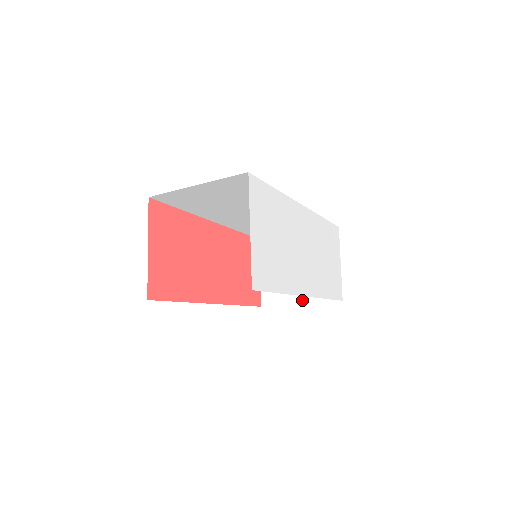
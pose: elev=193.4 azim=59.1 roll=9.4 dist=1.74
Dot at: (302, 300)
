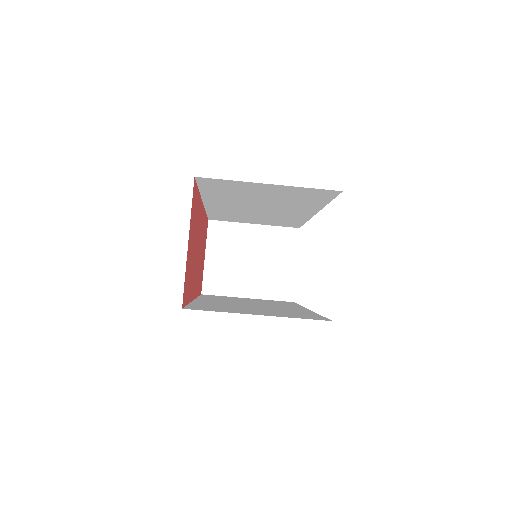
Dot at: (251, 295)
